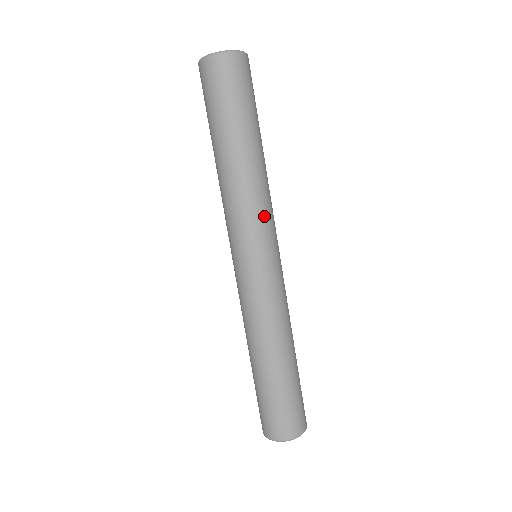
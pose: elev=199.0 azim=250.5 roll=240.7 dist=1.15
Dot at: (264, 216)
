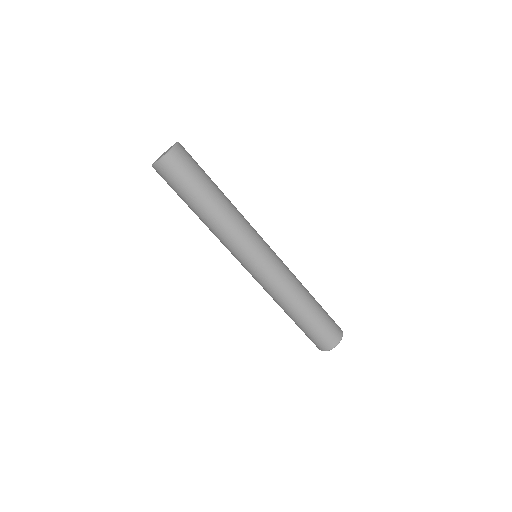
Dot at: (236, 245)
